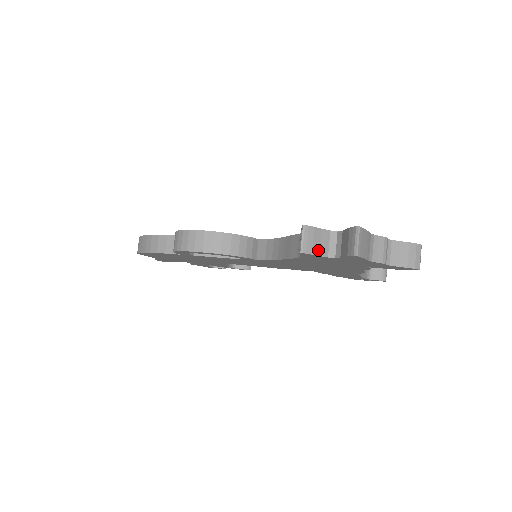
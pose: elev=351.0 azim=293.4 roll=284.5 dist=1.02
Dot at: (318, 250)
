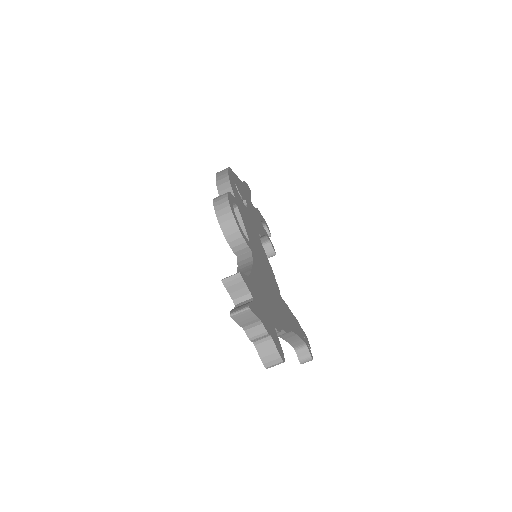
Dot at: (232, 291)
